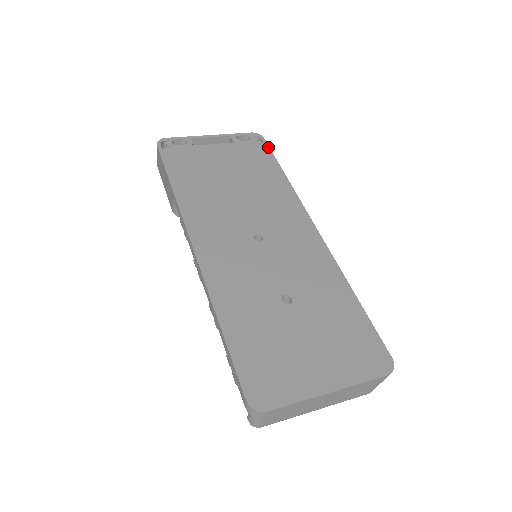
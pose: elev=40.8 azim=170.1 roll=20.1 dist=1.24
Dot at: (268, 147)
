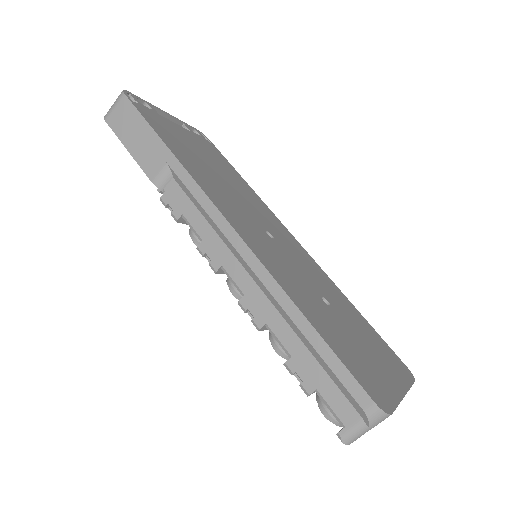
Dot at: (218, 150)
